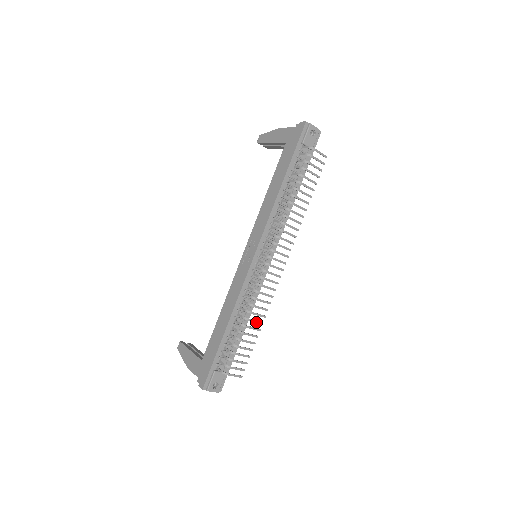
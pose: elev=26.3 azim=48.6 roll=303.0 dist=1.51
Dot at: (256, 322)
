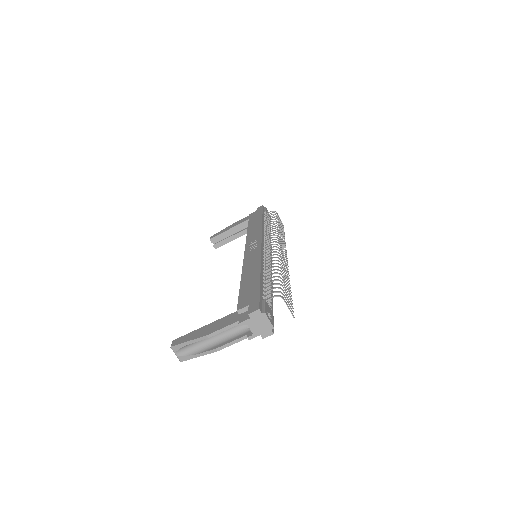
Dot at: (286, 278)
